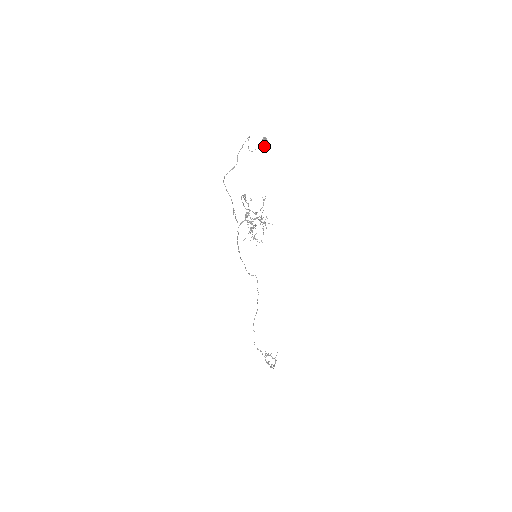
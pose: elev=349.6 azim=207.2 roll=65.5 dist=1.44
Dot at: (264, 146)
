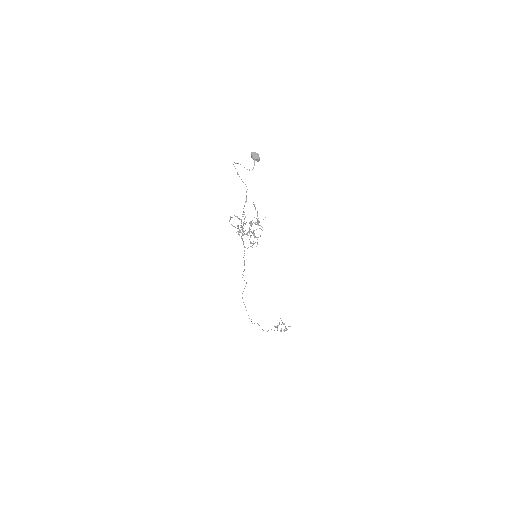
Dot at: (259, 158)
